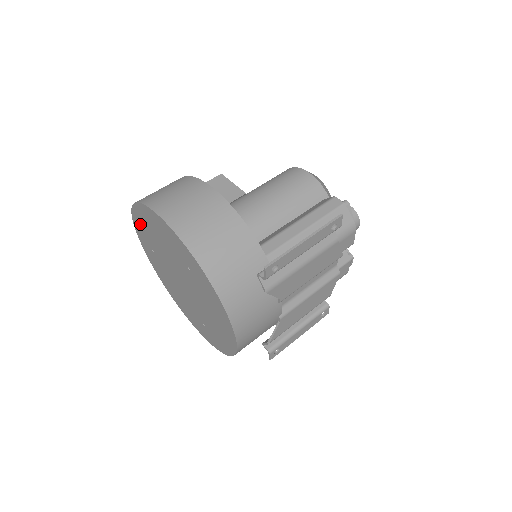
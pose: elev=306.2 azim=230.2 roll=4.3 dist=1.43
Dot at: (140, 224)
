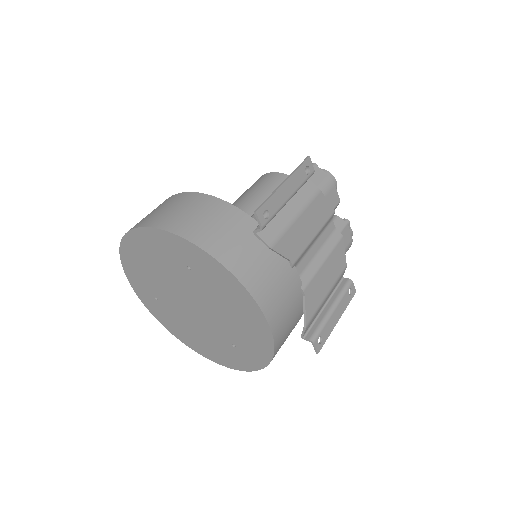
Dot at: (134, 273)
